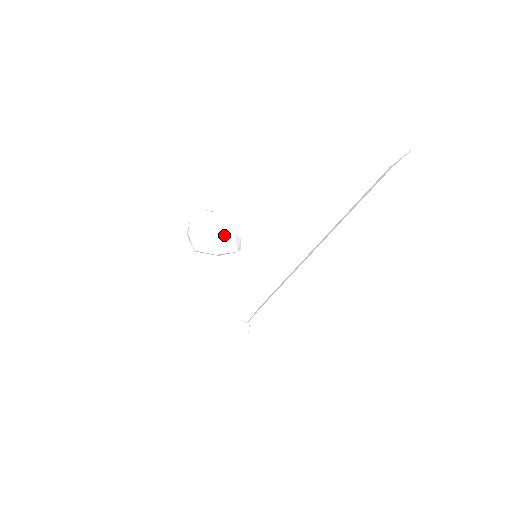
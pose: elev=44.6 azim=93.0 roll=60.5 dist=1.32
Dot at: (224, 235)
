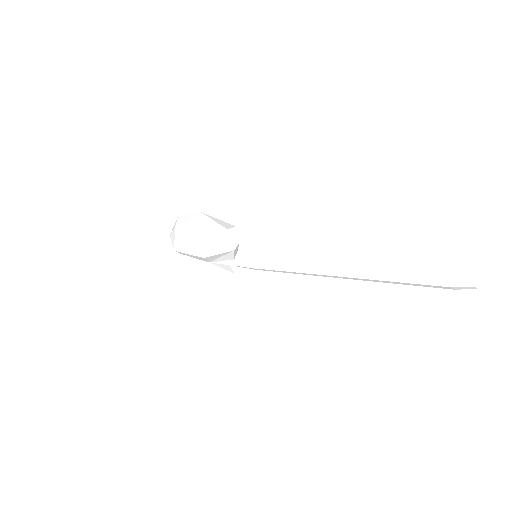
Dot at: (220, 253)
